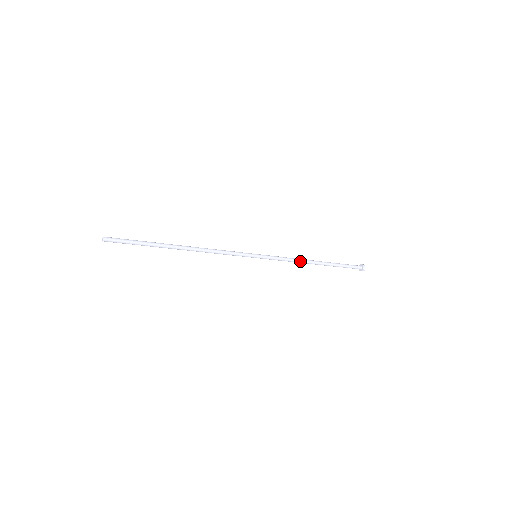
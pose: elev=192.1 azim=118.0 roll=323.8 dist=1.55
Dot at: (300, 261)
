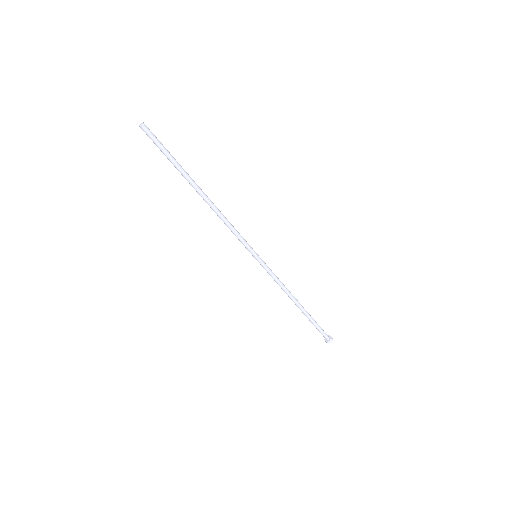
Dot at: (287, 291)
